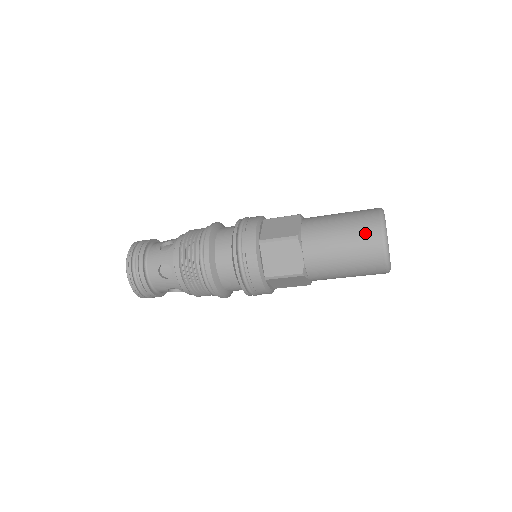
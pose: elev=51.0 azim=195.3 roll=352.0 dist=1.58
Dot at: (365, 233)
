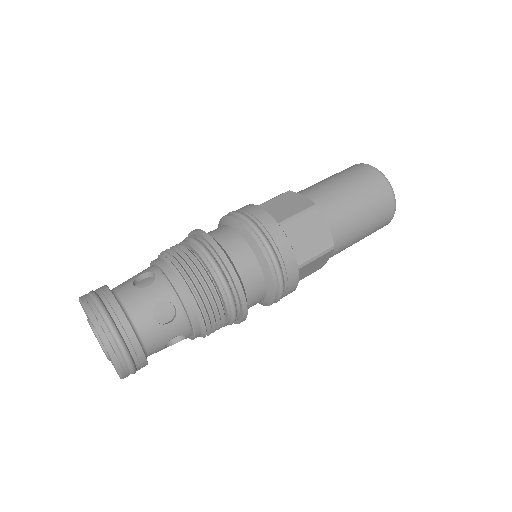
Dot at: (372, 183)
